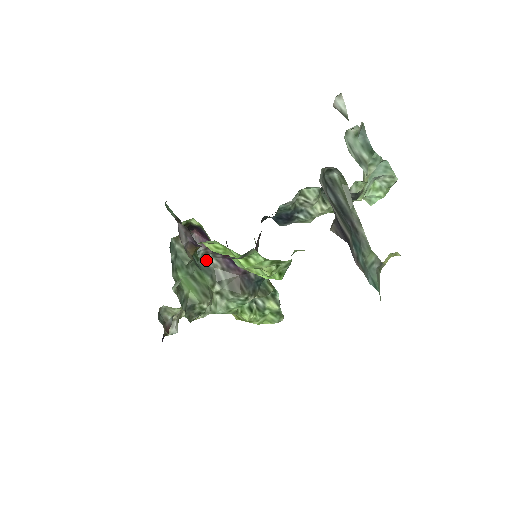
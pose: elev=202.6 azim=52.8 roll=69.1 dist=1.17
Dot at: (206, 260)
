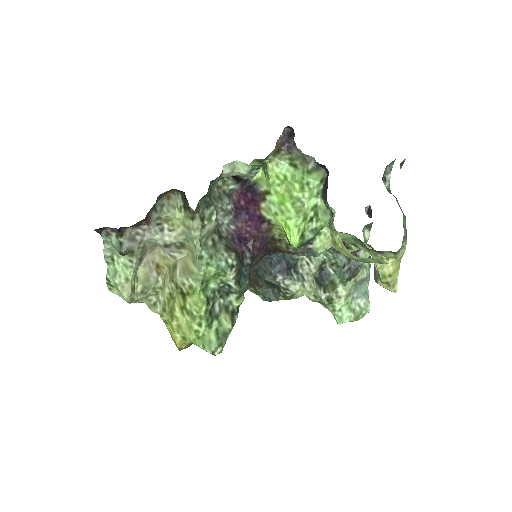
Dot at: (218, 224)
